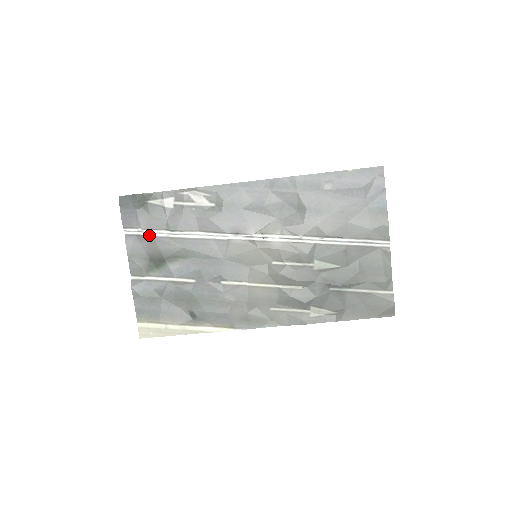
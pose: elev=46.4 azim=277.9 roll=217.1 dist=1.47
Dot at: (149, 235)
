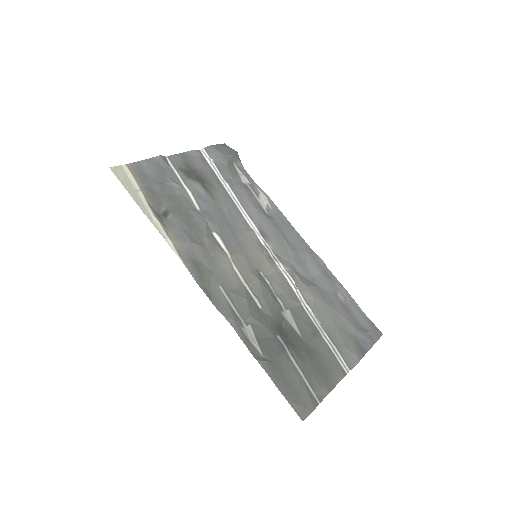
Dot at: (212, 167)
